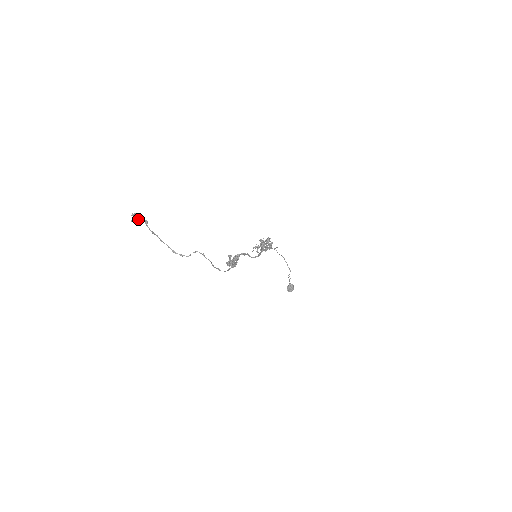
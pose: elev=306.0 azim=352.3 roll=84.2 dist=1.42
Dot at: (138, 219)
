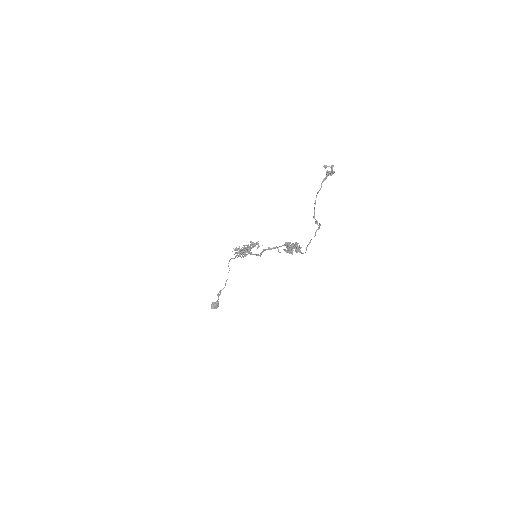
Dot at: (333, 172)
